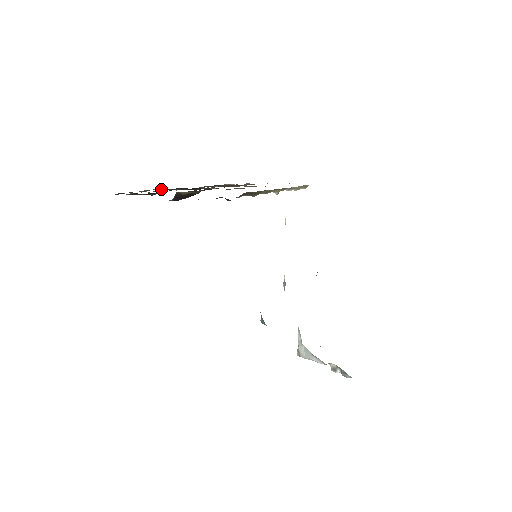
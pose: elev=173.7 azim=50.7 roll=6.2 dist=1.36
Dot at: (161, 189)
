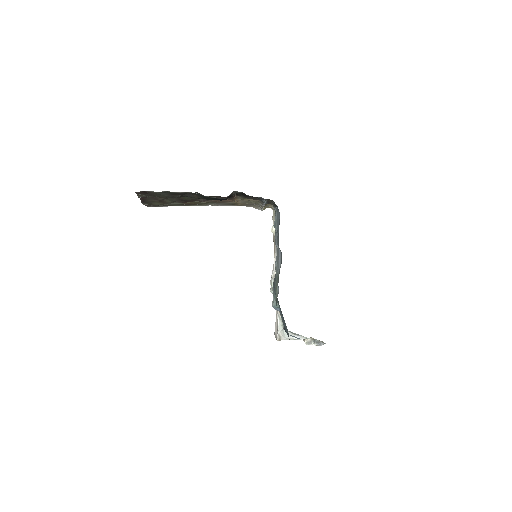
Dot at: (155, 197)
